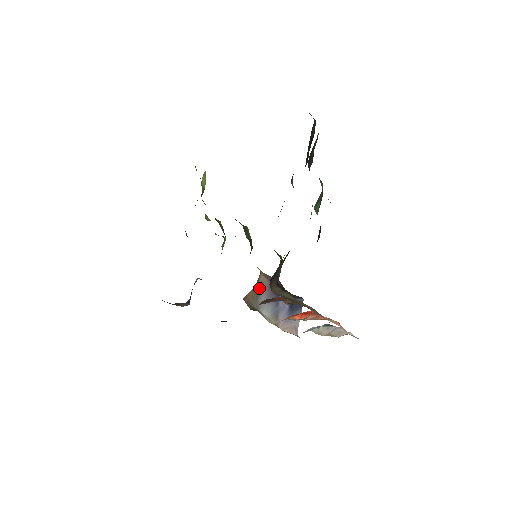
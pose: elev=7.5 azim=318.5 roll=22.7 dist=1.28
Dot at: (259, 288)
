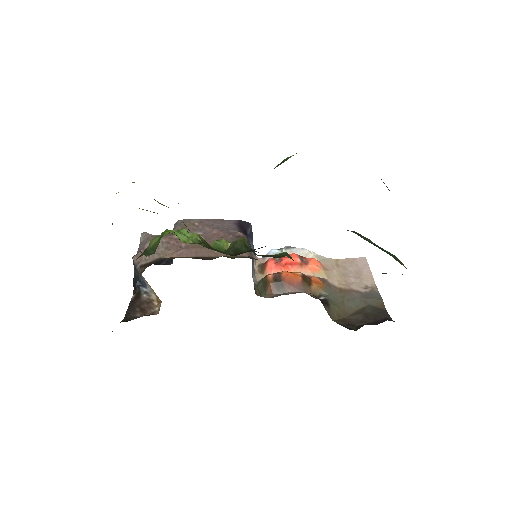
Dot at: occluded
